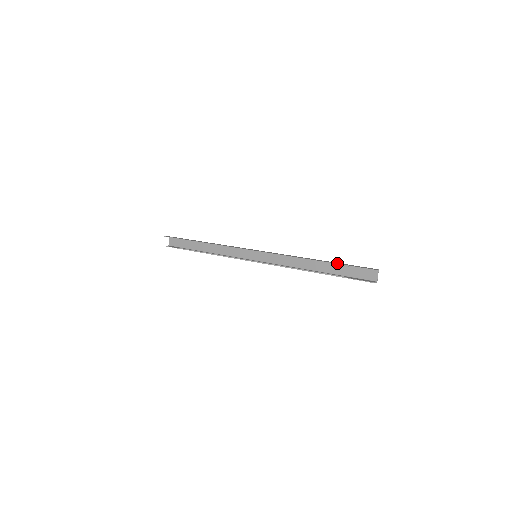
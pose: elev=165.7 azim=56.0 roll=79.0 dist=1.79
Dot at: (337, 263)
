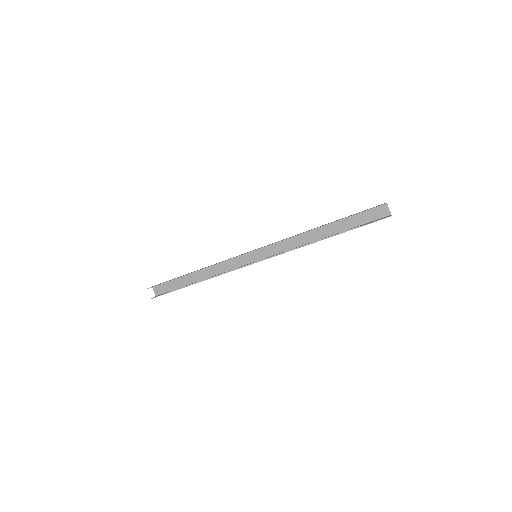
Dot at: (344, 218)
